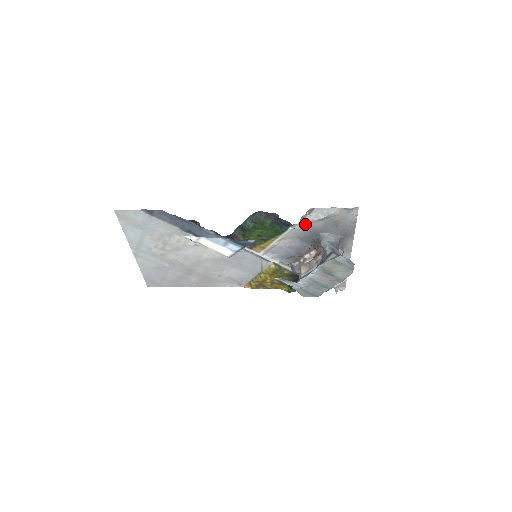
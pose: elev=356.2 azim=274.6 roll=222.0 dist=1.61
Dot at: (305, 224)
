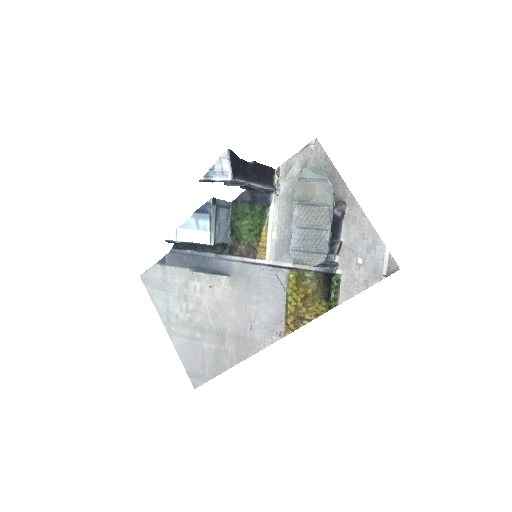
Dot at: (284, 192)
